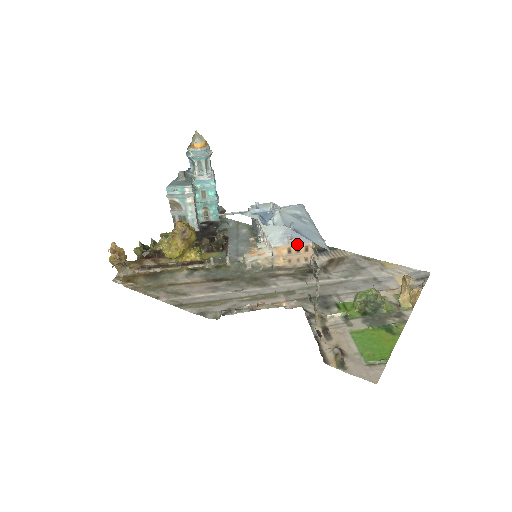
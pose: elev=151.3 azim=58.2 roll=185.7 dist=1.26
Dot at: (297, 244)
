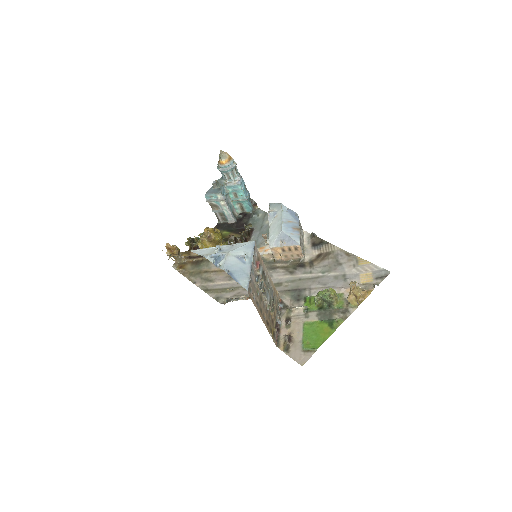
Dot at: (287, 246)
